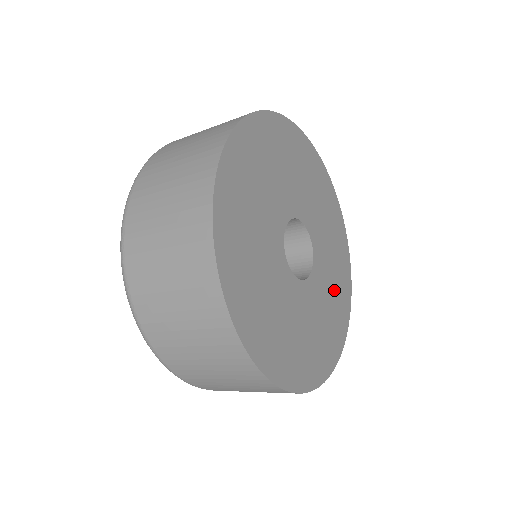
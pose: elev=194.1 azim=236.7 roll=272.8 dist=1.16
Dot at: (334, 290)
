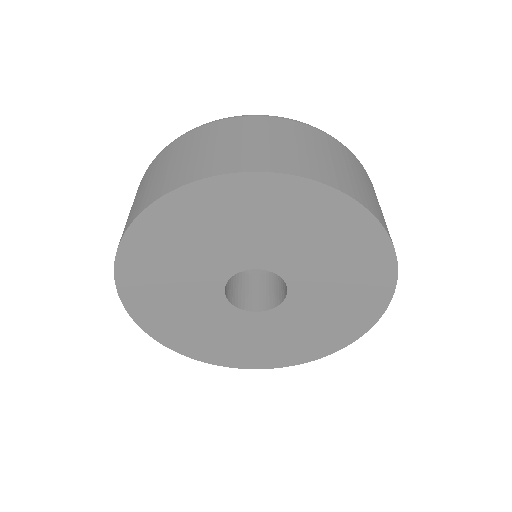
Dot at: (344, 272)
